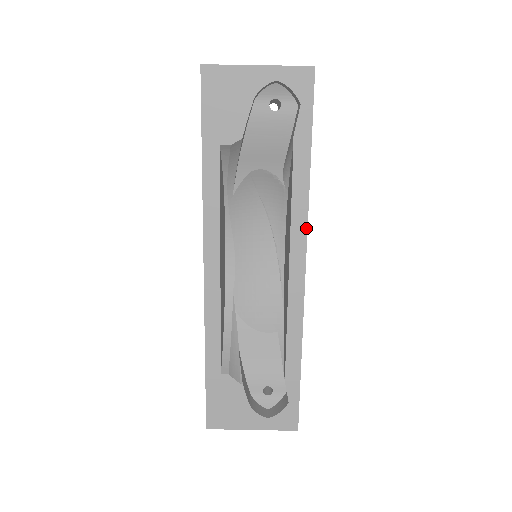
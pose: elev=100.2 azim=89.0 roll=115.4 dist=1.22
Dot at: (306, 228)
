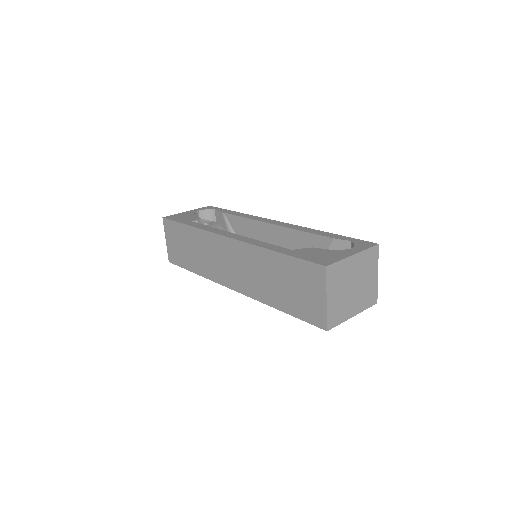
Dot at: (260, 217)
